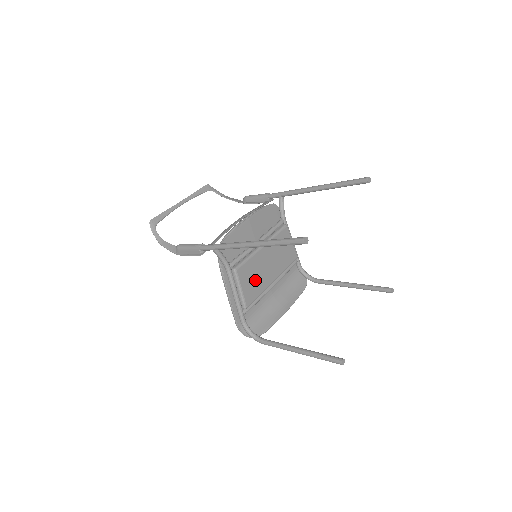
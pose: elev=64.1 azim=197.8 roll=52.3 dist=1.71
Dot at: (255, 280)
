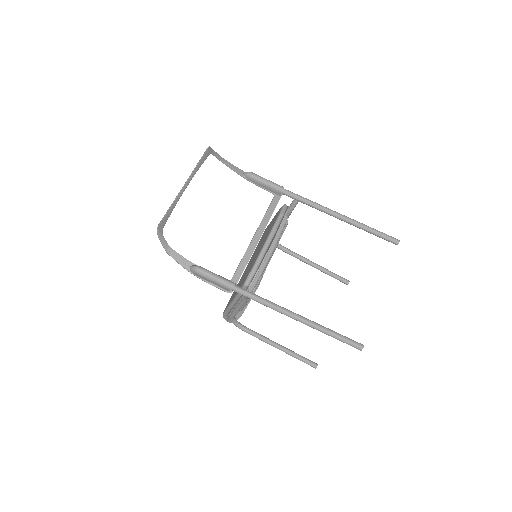
Dot at: occluded
